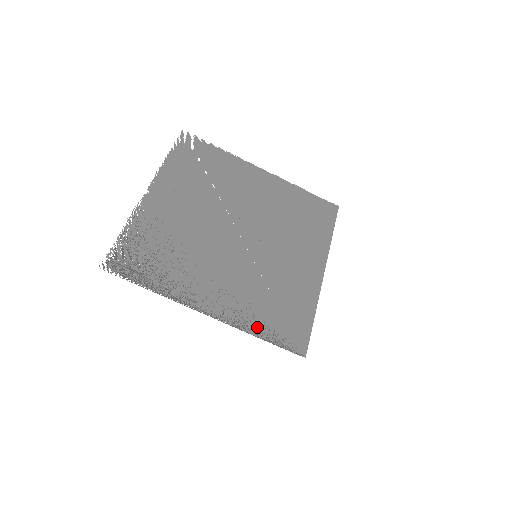
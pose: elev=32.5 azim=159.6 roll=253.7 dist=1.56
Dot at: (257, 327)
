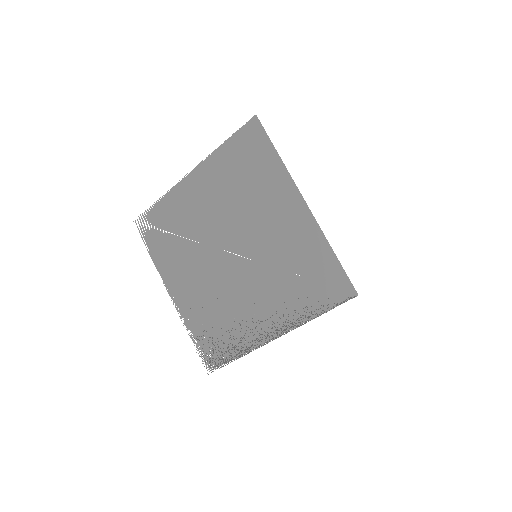
Dot at: (308, 311)
